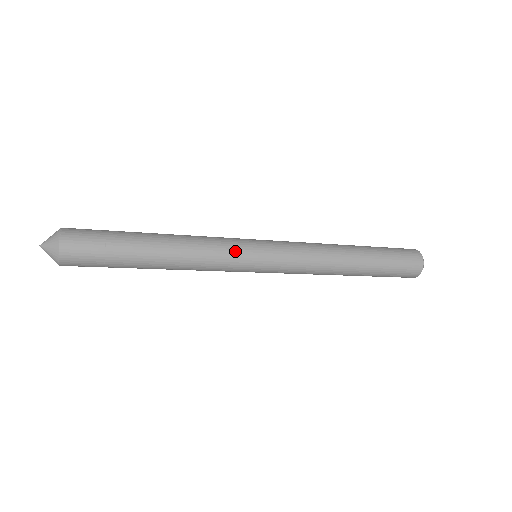
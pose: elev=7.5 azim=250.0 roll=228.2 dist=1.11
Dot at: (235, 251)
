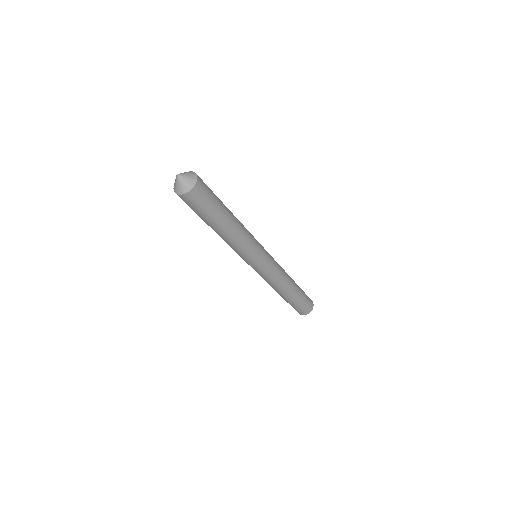
Dot at: occluded
